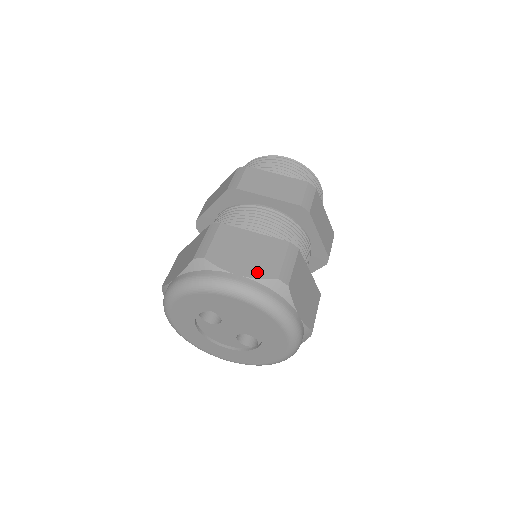
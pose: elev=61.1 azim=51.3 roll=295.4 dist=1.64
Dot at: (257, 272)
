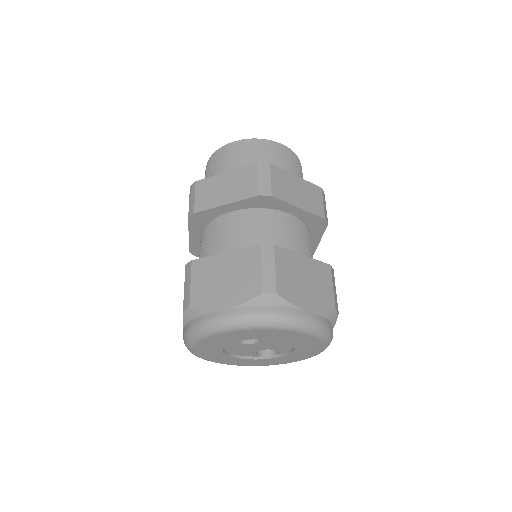
Dot at: (320, 305)
